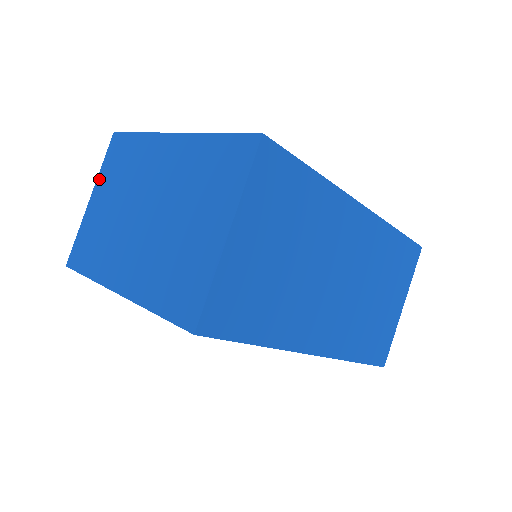
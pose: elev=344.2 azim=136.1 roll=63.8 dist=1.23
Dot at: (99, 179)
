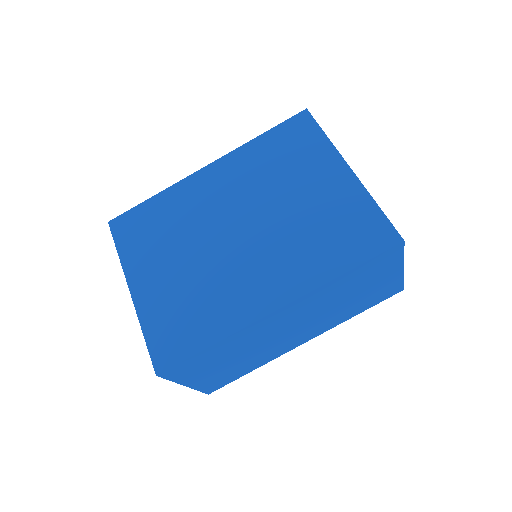
Dot at: occluded
